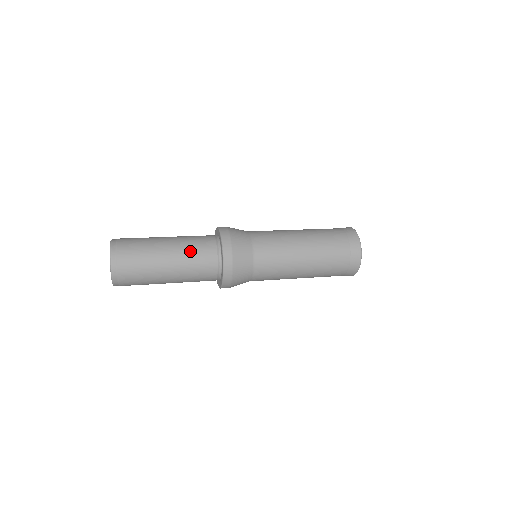
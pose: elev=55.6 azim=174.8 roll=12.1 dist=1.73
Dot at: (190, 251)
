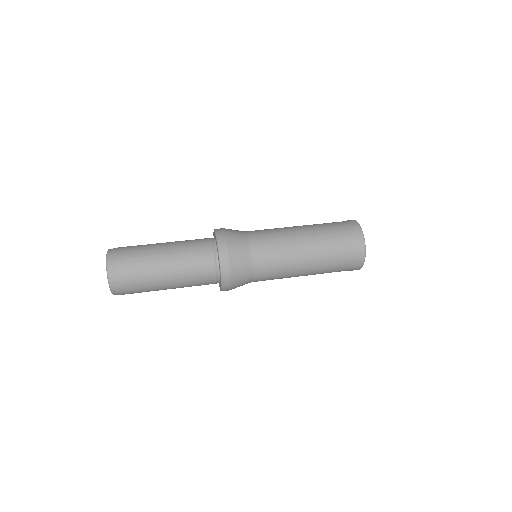
Dot at: (185, 249)
